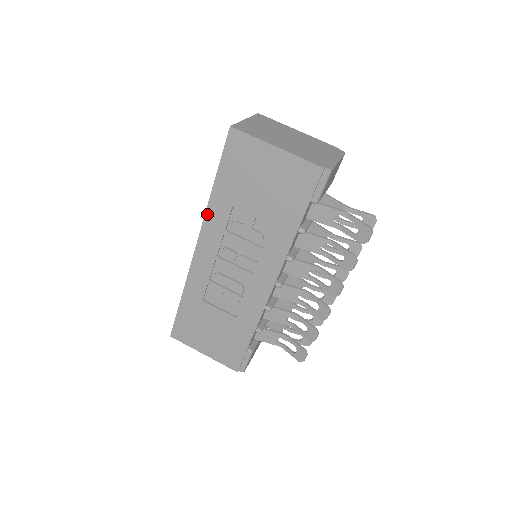
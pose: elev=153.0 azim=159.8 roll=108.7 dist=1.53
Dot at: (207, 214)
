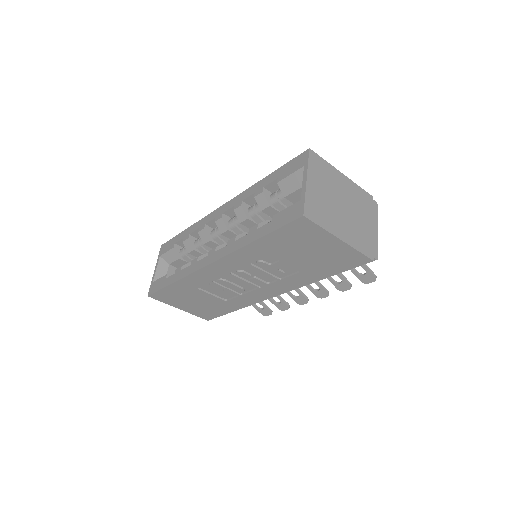
Dot at: (236, 252)
